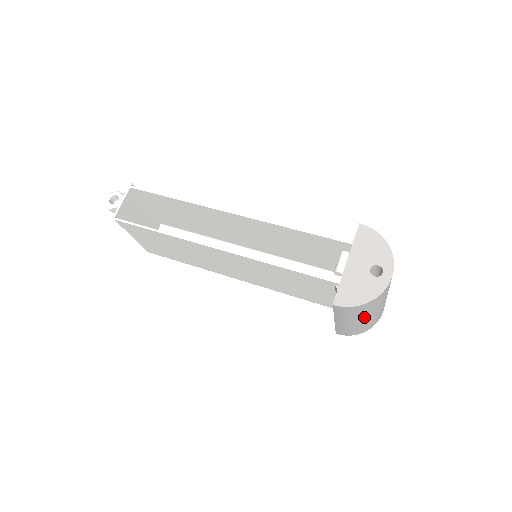
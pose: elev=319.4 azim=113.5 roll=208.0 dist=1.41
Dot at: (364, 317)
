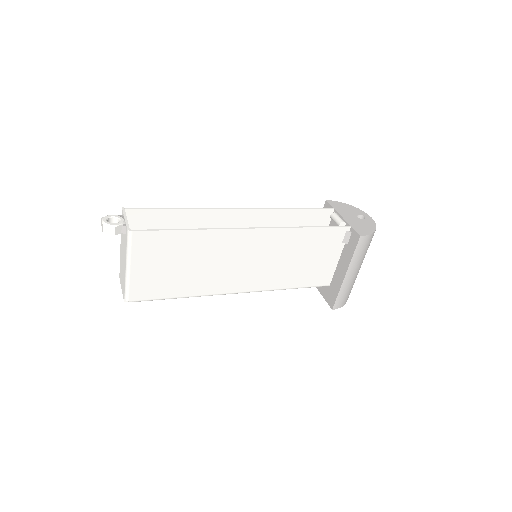
Dot at: occluded
